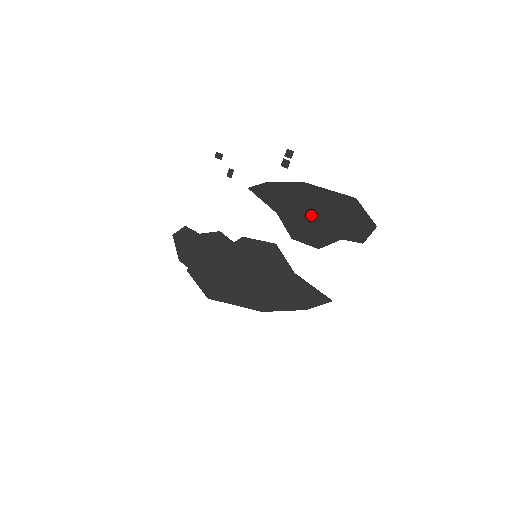
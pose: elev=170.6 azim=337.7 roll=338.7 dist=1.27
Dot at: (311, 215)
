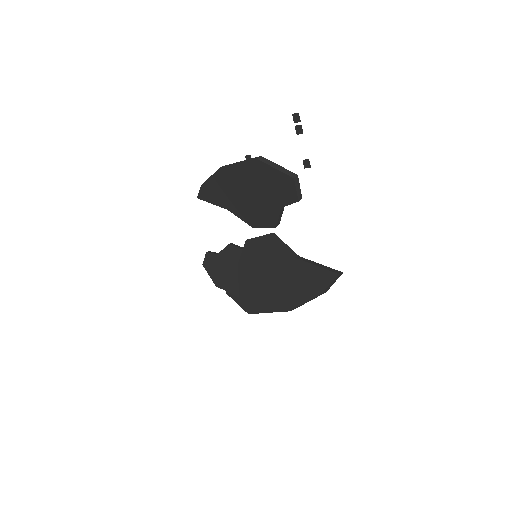
Dot at: (246, 196)
